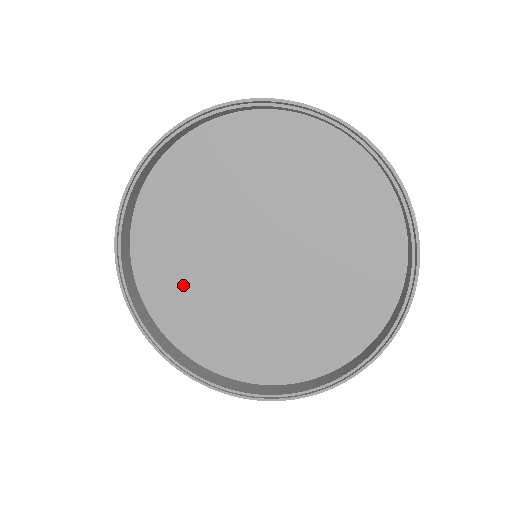
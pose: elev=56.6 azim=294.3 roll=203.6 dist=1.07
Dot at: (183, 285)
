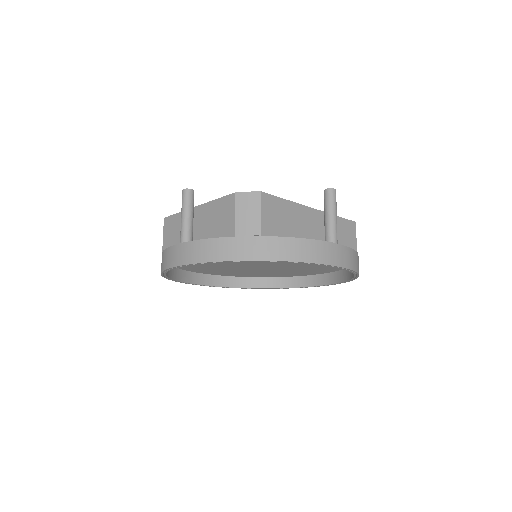
Dot at: (223, 271)
